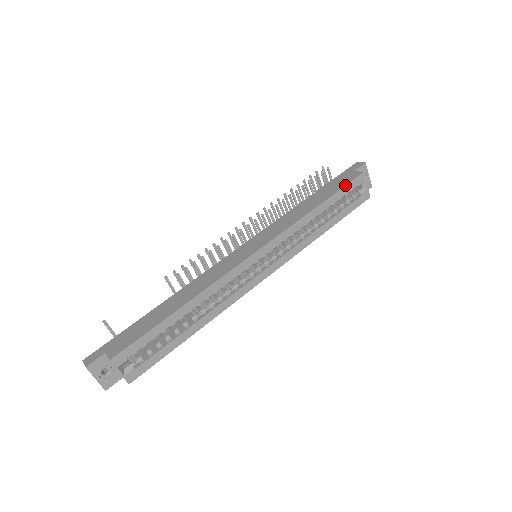
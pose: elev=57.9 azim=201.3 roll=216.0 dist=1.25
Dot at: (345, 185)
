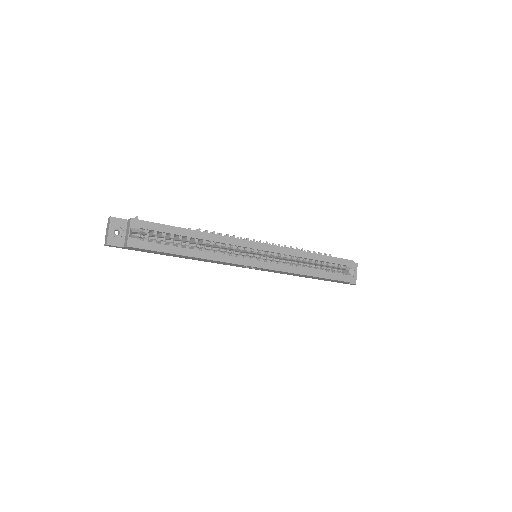
Dot at: occluded
